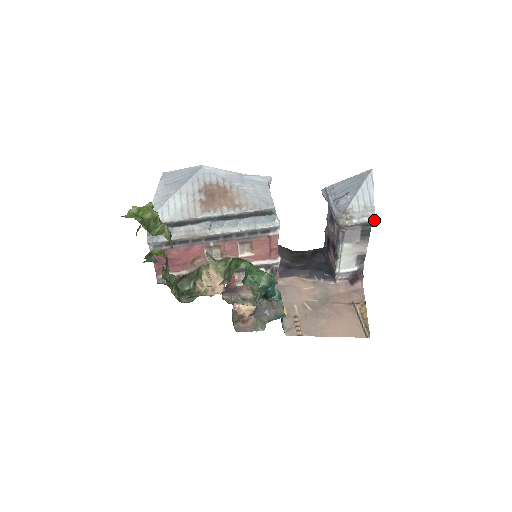
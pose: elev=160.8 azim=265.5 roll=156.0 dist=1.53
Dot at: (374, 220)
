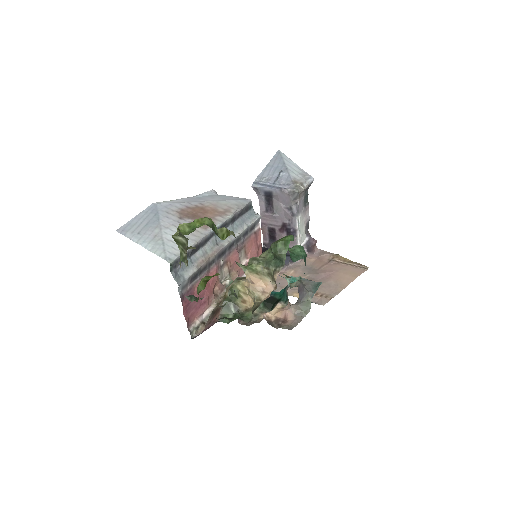
Dot at: (313, 180)
